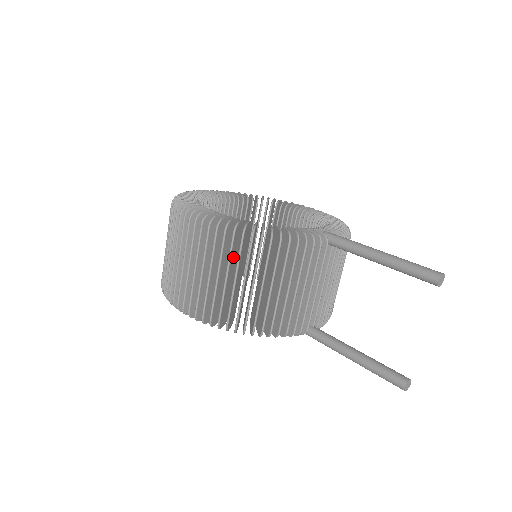
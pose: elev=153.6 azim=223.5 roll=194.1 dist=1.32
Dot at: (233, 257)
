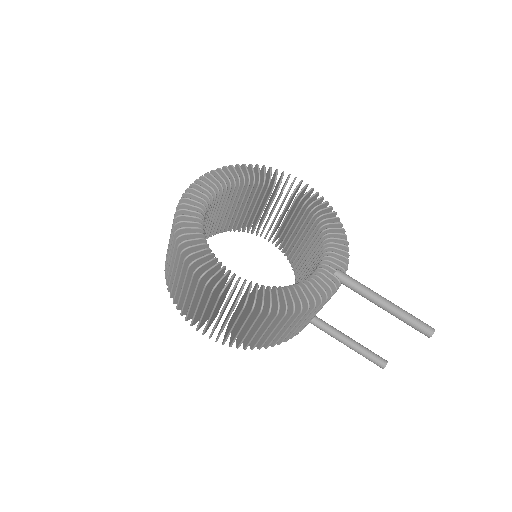
Dot at: occluded
